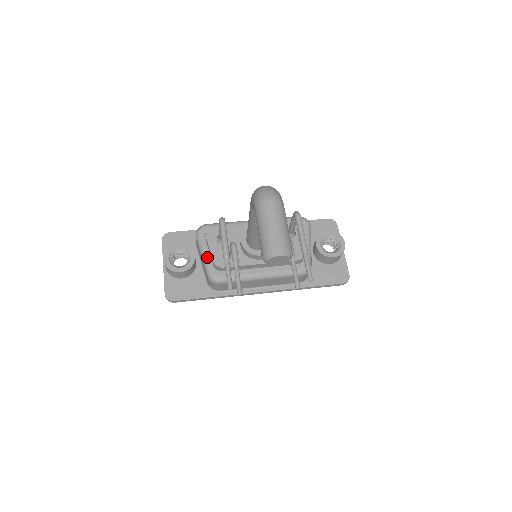
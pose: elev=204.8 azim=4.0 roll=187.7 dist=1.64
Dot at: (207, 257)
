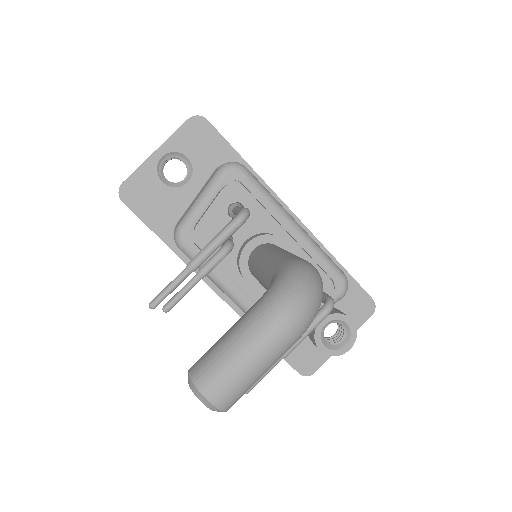
Dot at: (200, 208)
